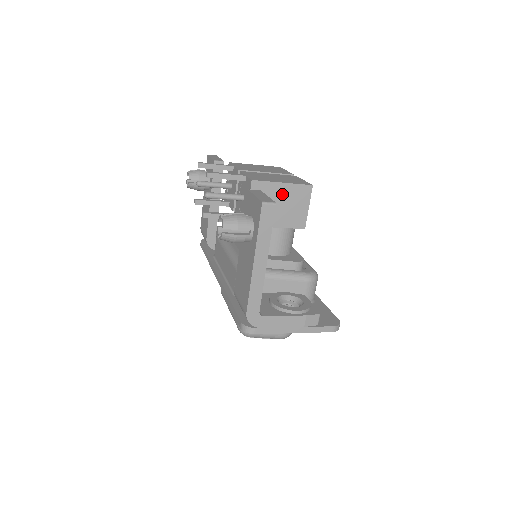
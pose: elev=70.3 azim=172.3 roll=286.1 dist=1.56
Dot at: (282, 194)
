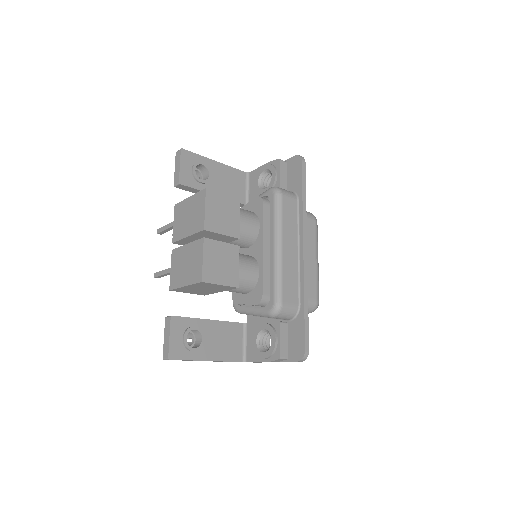
Dot at: (194, 287)
